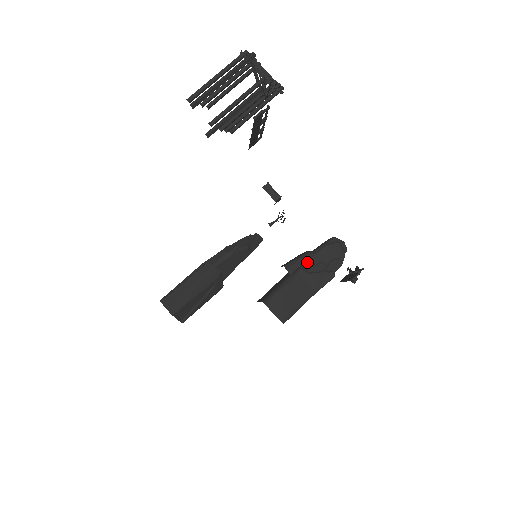
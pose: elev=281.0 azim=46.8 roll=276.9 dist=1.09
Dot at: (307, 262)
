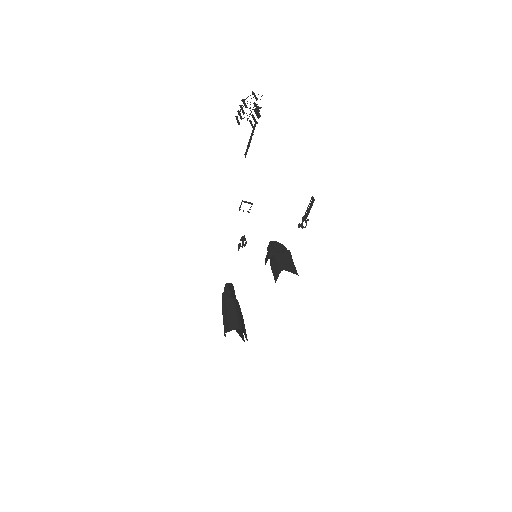
Dot at: (275, 251)
